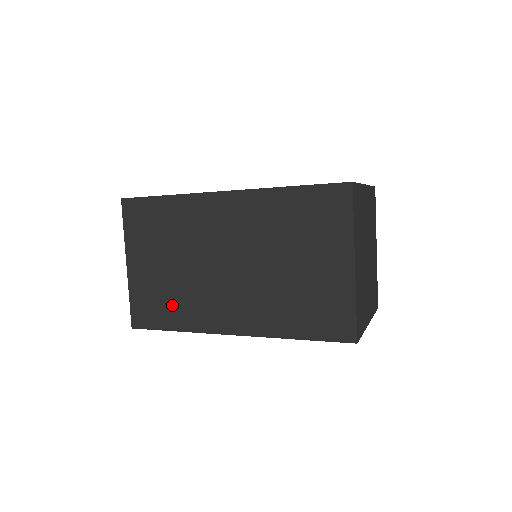
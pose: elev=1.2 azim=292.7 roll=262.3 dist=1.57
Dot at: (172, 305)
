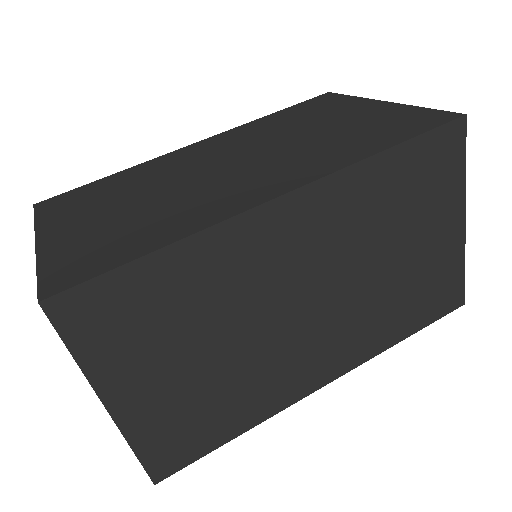
Dot at: (224, 409)
